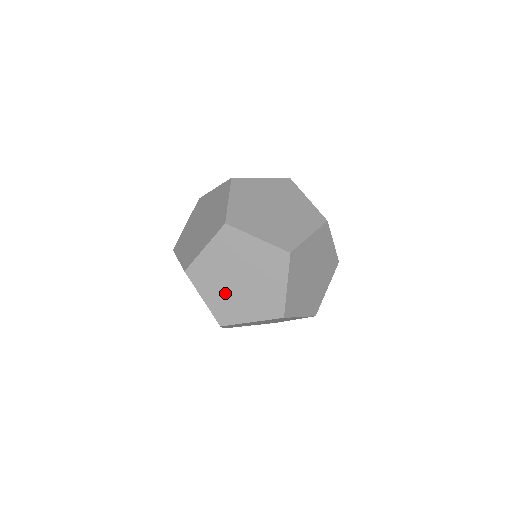
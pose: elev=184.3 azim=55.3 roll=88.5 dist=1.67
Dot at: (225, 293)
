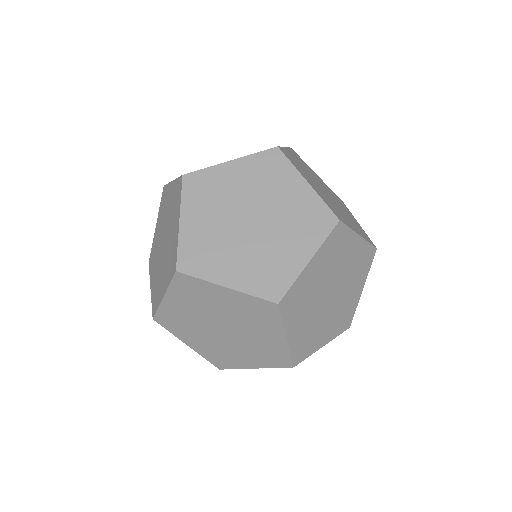
Dot at: (158, 269)
